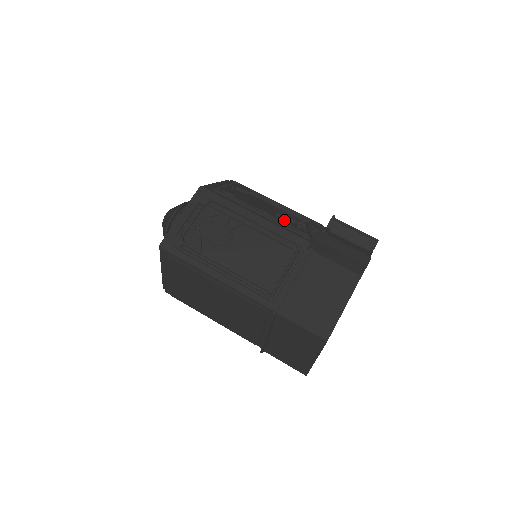
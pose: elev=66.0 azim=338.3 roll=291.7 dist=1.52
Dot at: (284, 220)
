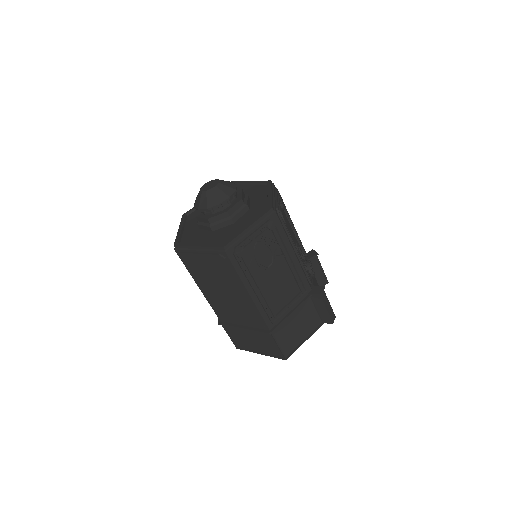
Dot at: (300, 256)
